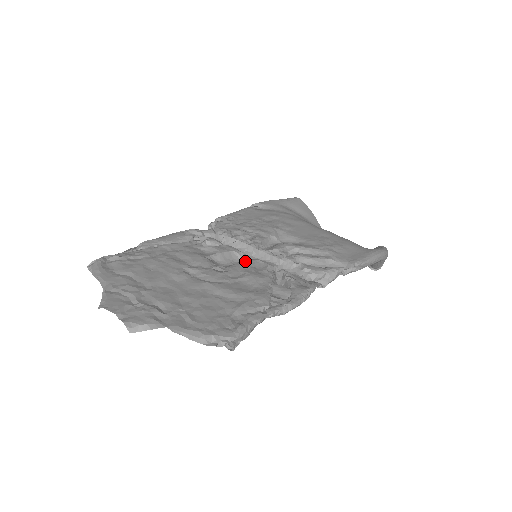
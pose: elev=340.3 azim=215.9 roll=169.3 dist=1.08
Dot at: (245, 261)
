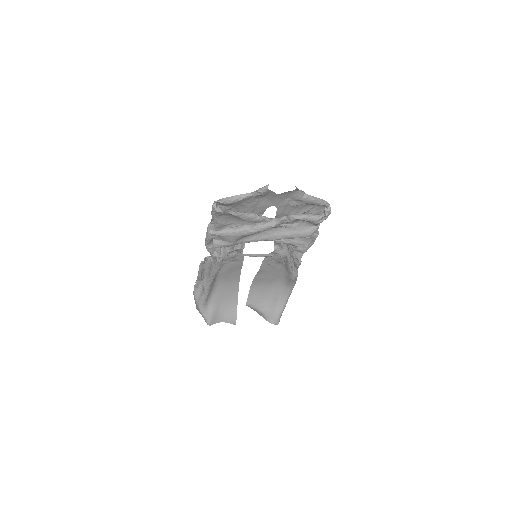
Dot at: occluded
